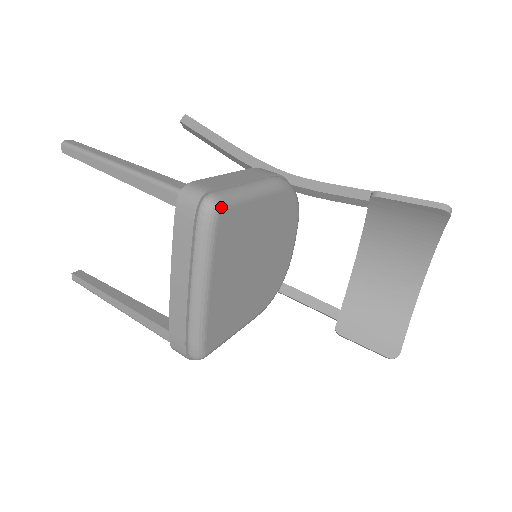
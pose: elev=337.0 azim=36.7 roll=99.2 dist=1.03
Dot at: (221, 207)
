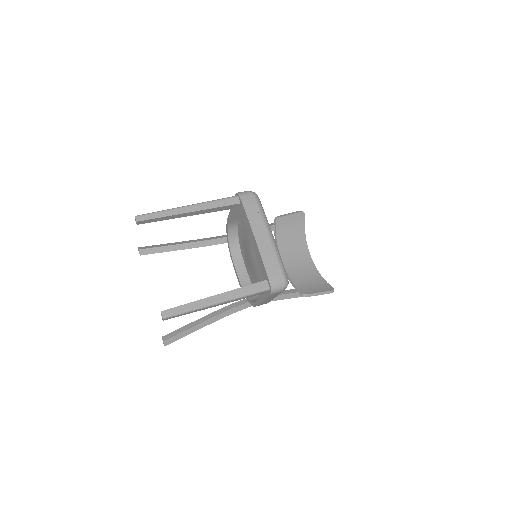
Dot at: occluded
